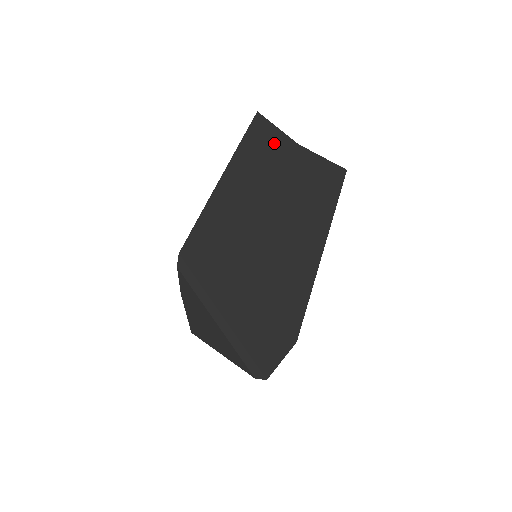
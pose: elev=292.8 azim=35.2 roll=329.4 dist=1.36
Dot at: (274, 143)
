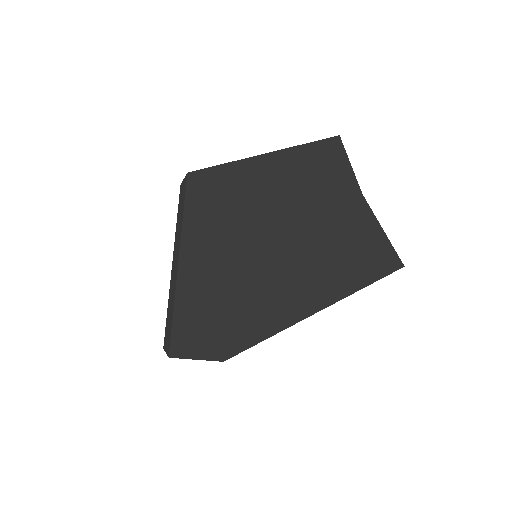
Dot at: (337, 172)
